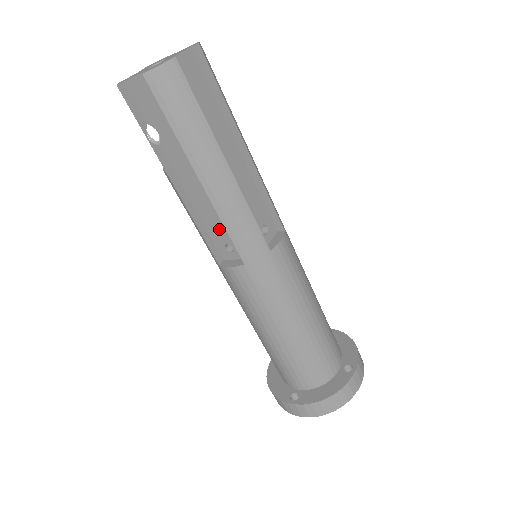
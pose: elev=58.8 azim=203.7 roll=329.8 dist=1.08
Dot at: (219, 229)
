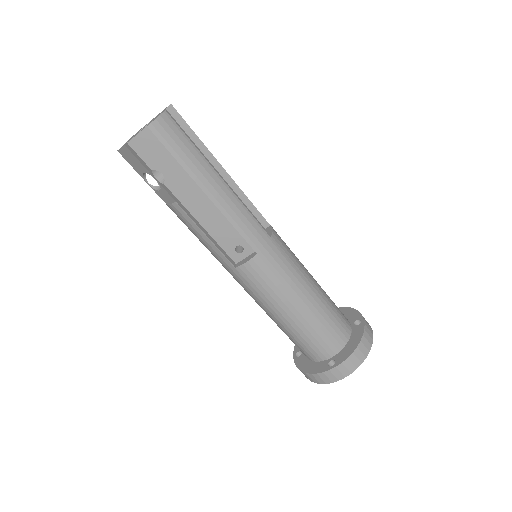
Dot at: (227, 235)
